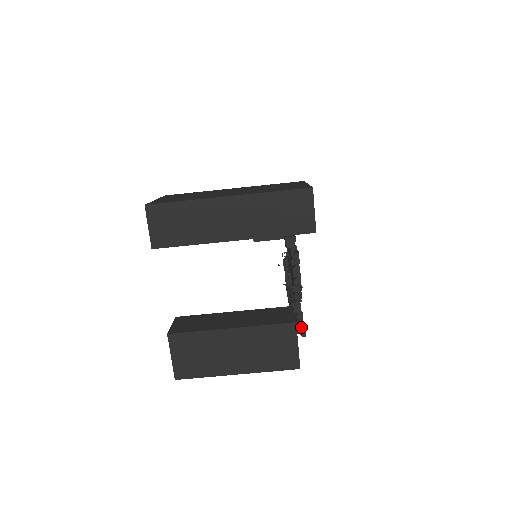
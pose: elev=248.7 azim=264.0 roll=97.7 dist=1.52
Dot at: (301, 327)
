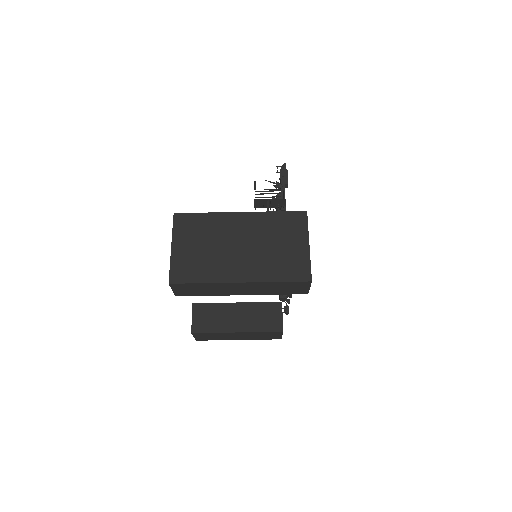
Dot at: (286, 312)
